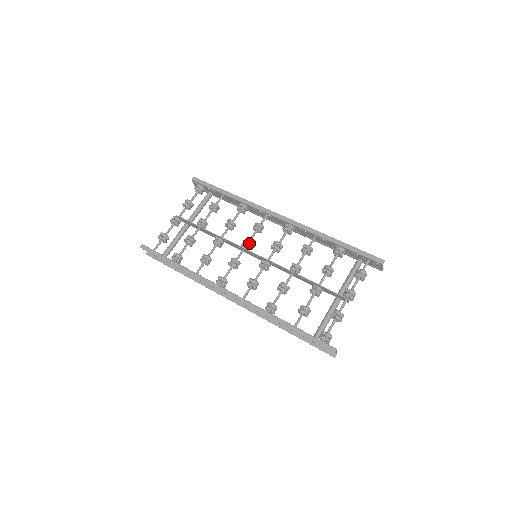
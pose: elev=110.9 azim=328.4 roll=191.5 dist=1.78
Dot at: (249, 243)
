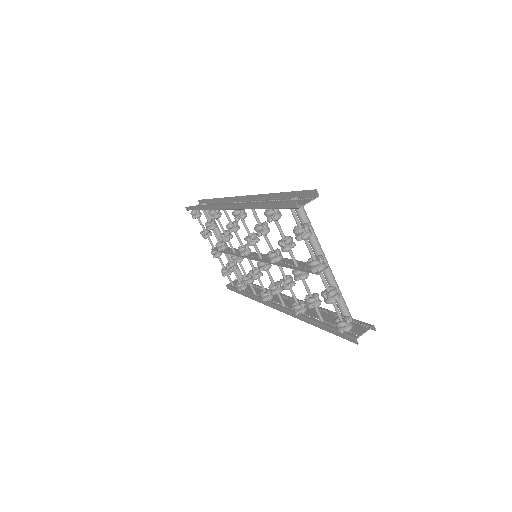
Dot at: (241, 251)
